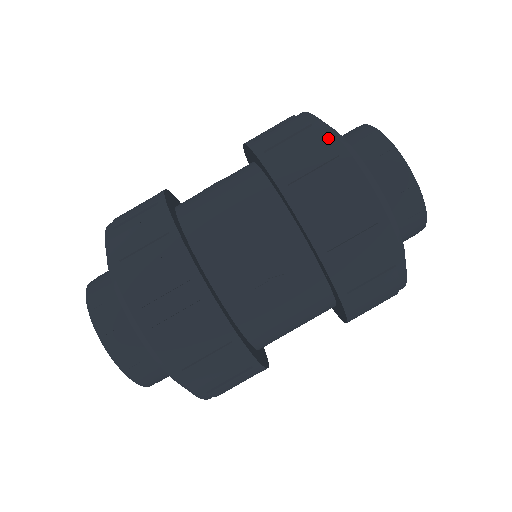
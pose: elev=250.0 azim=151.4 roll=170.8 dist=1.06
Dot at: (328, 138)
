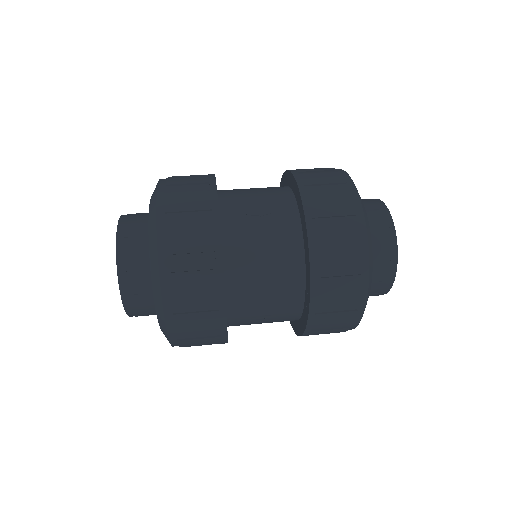
Dot at: occluded
